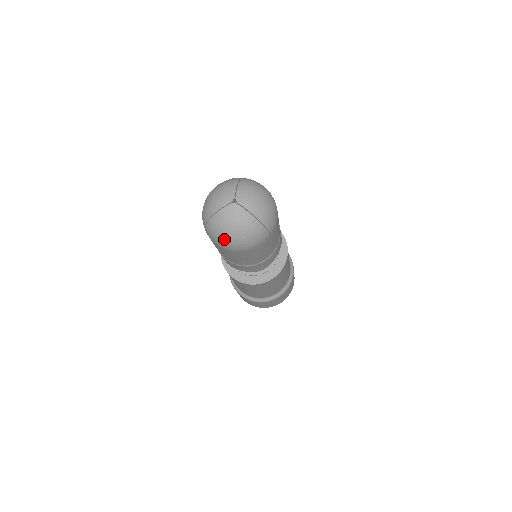
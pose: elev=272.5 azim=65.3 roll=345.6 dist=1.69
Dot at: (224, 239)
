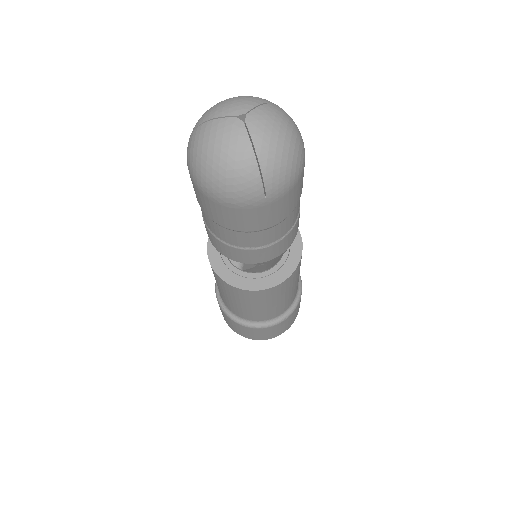
Dot at: (198, 164)
